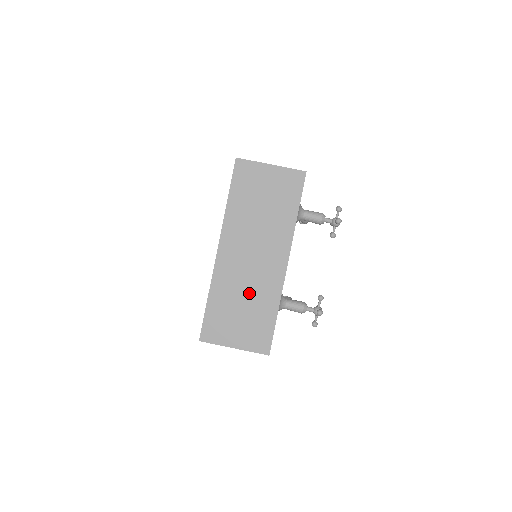
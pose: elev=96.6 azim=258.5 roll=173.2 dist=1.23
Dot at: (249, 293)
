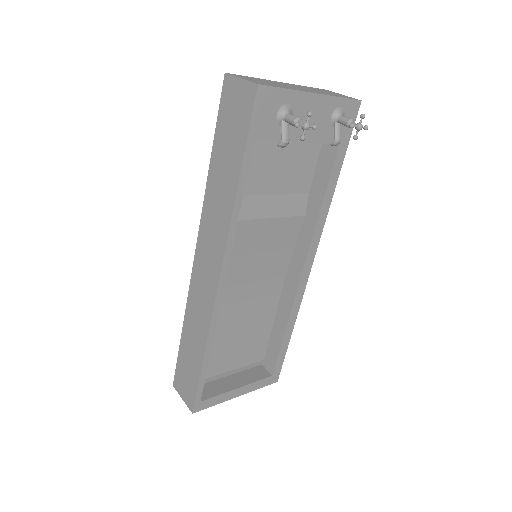
Dot at: occluded
